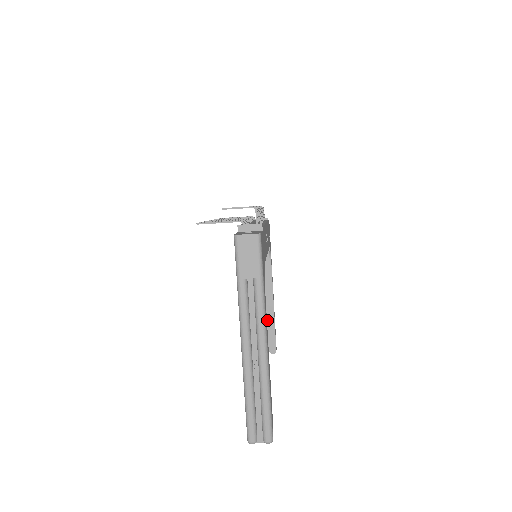
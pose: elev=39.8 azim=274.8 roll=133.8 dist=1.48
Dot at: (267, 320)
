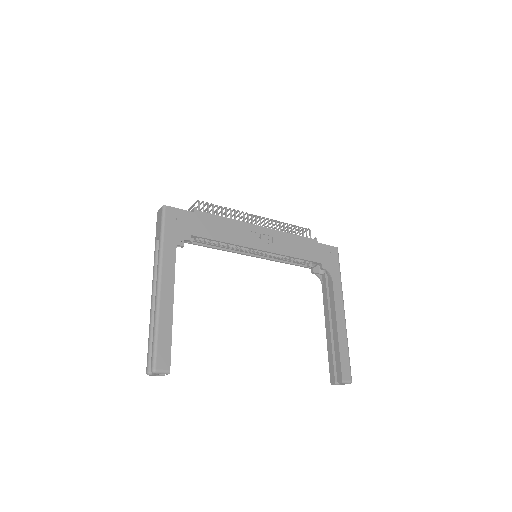
Dot at: occluded
